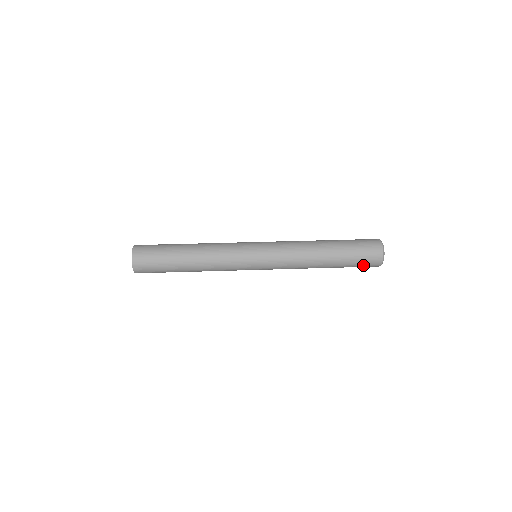
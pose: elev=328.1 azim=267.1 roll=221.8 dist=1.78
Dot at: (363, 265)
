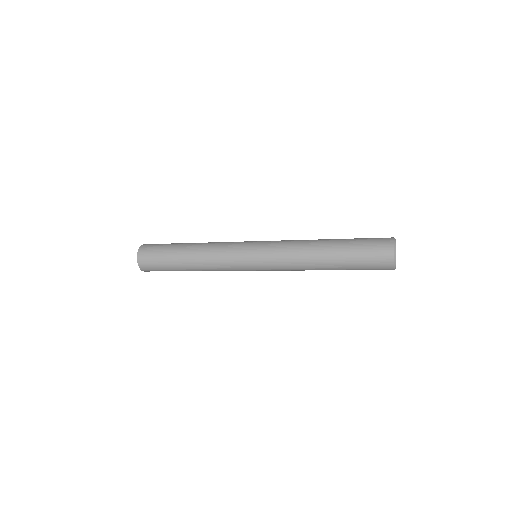
Dot at: (371, 251)
